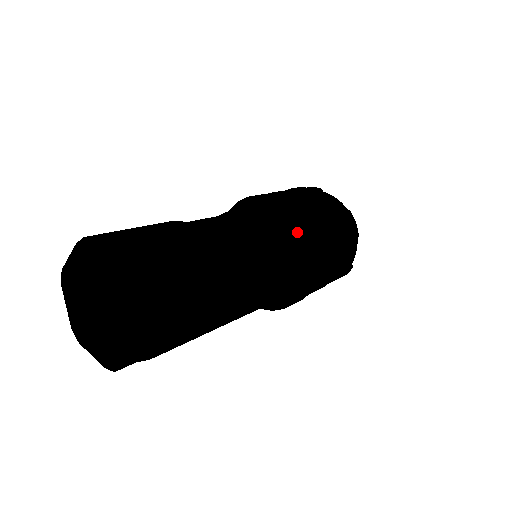
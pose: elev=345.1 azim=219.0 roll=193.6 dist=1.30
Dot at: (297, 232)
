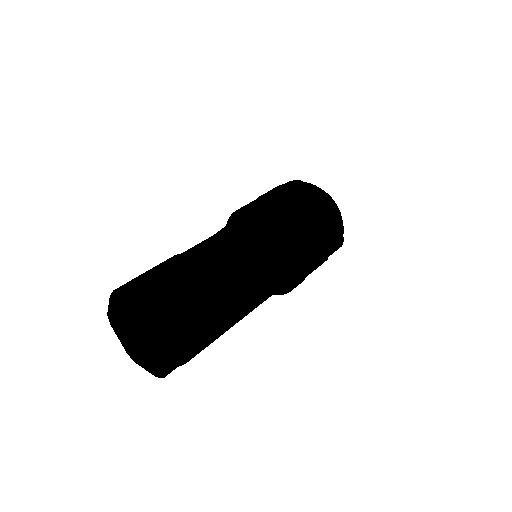
Dot at: (280, 231)
